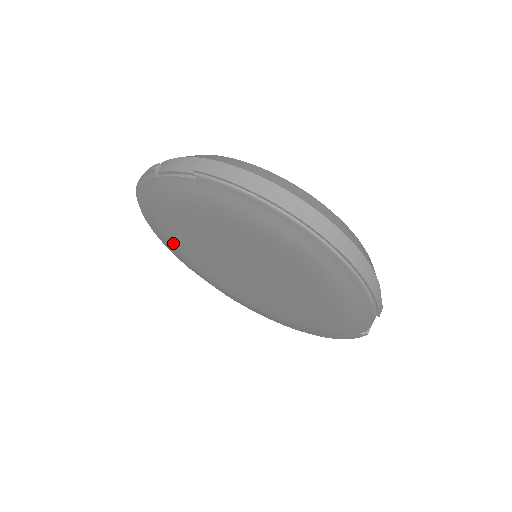
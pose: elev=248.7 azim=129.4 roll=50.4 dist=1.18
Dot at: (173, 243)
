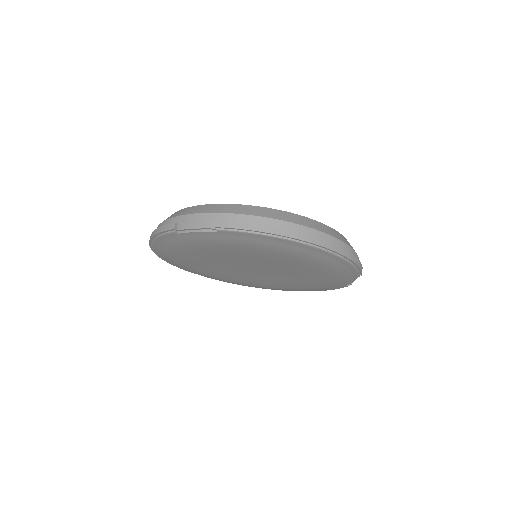
Dot at: (183, 264)
